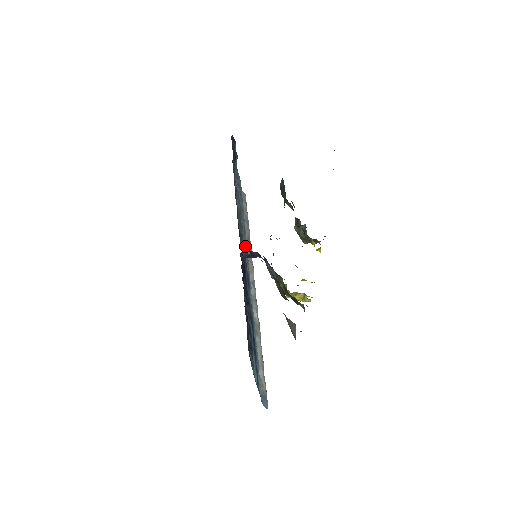
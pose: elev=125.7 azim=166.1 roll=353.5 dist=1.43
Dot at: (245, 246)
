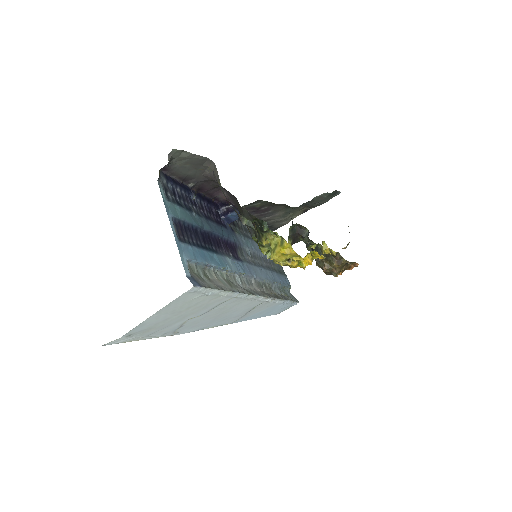
Dot at: (254, 265)
